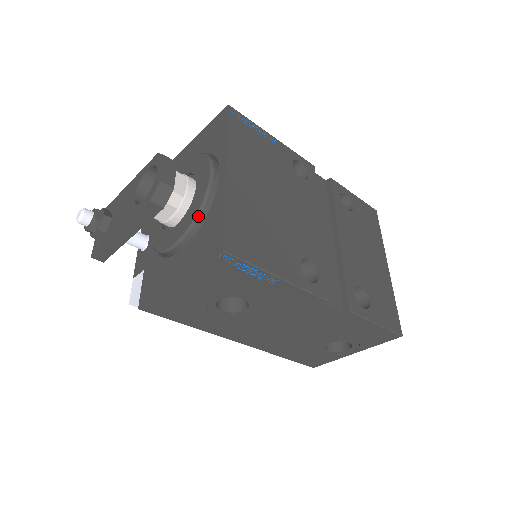
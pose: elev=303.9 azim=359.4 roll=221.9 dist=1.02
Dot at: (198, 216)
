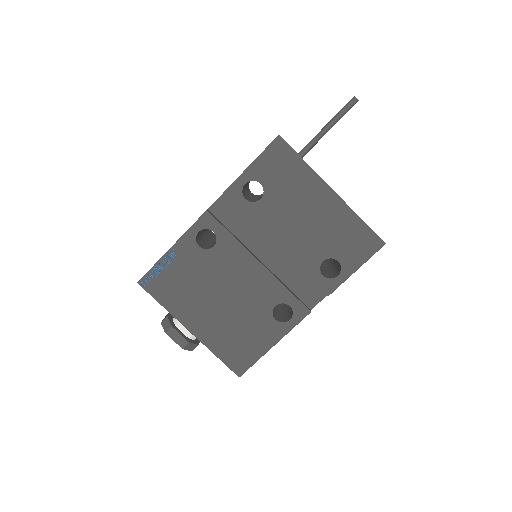
Dot at: occluded
